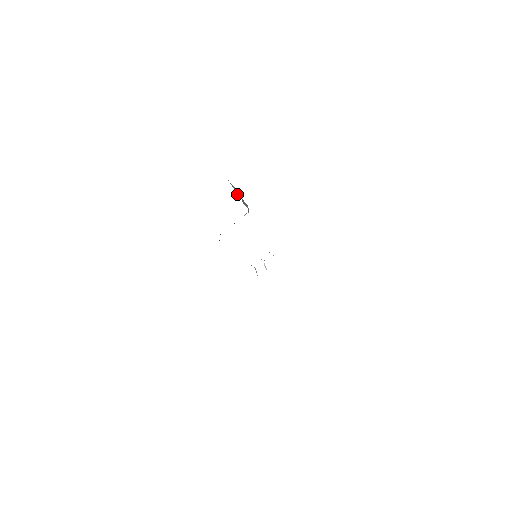
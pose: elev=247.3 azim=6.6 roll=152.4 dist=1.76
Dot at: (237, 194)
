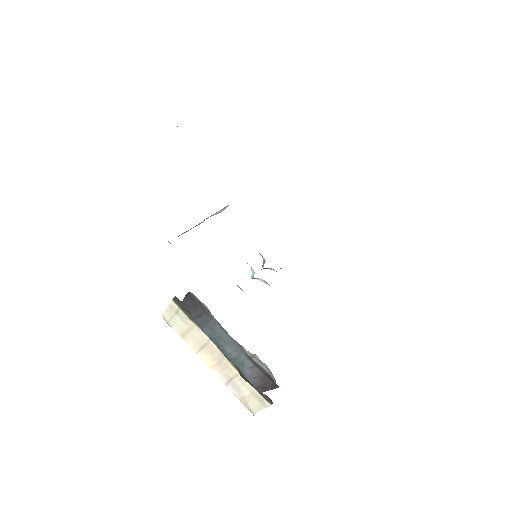
Dot at: occluded
